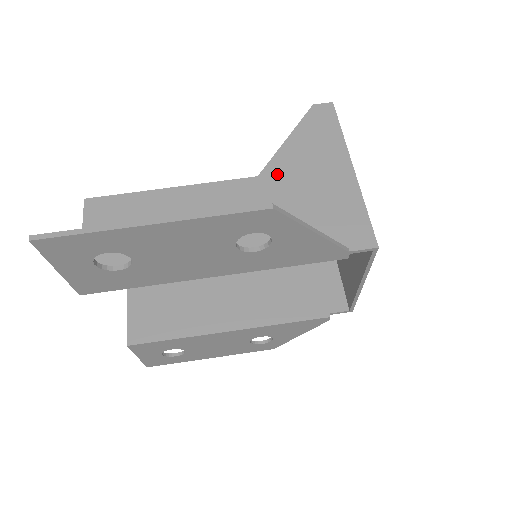
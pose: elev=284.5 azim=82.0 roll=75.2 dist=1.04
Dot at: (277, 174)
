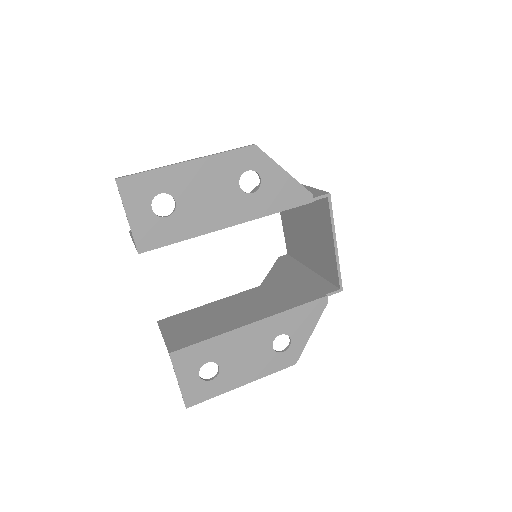
Dot at: occluded
